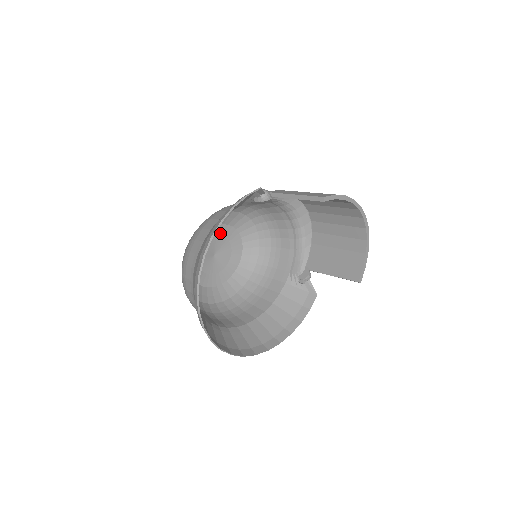
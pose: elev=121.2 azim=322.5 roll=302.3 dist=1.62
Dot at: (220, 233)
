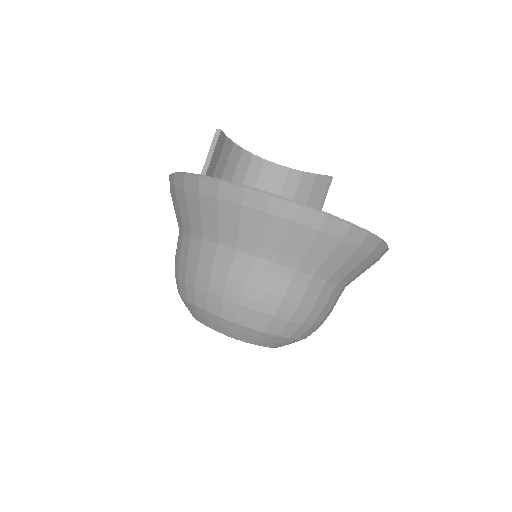
Dot at: occluded
